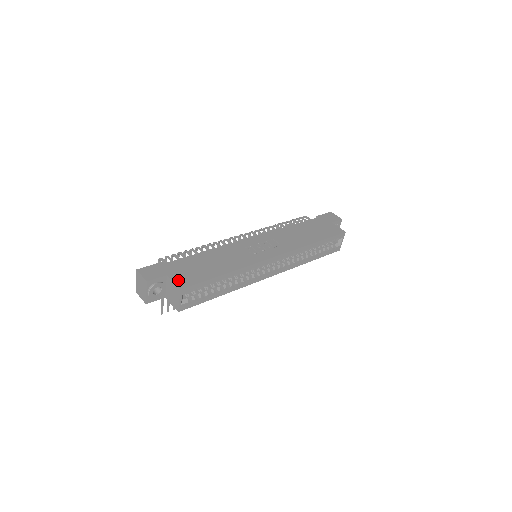
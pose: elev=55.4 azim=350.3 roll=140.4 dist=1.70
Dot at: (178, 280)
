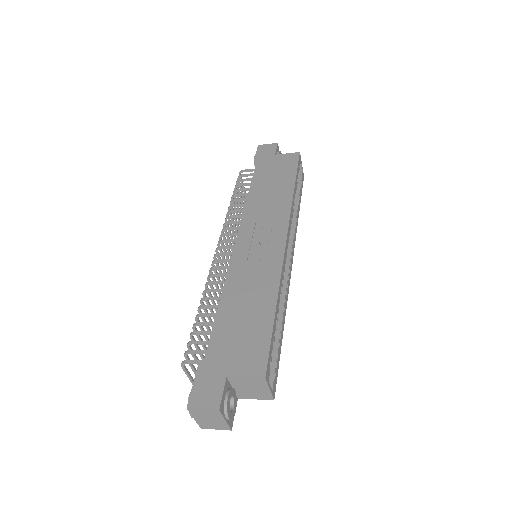
Dot at: (246, 369)
